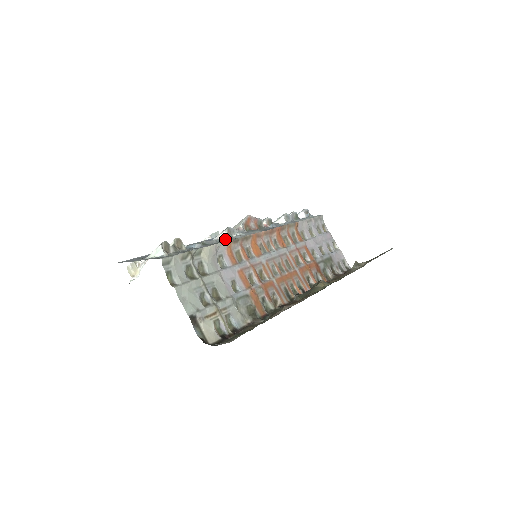
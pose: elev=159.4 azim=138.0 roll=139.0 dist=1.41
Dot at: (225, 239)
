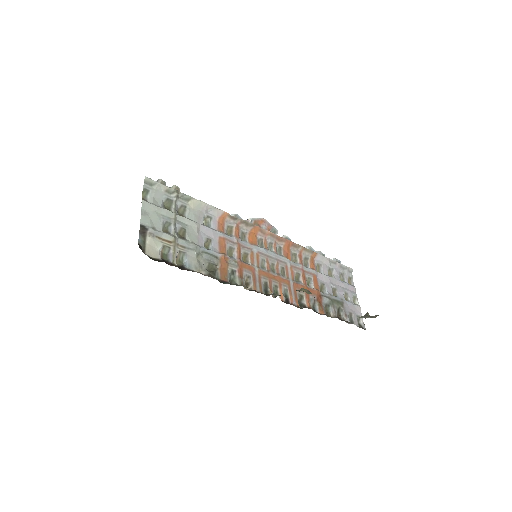
Dot at: occluded
